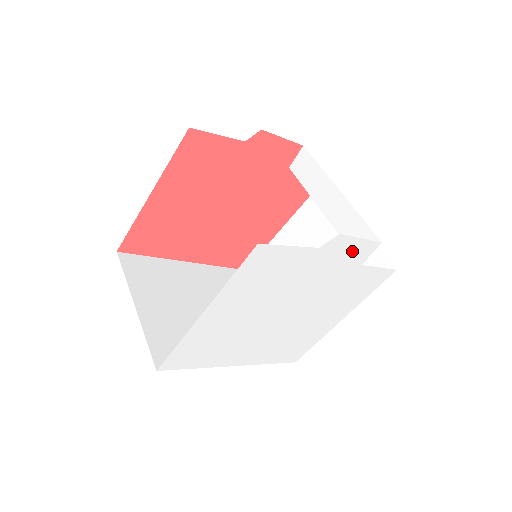
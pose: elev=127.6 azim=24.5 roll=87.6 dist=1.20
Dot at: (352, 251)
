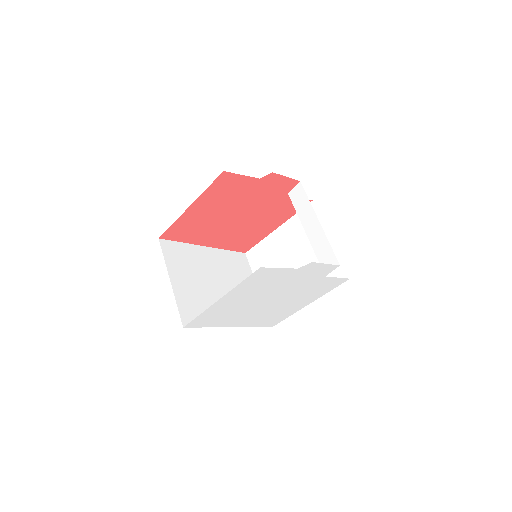
Dot at: (319, 270)
